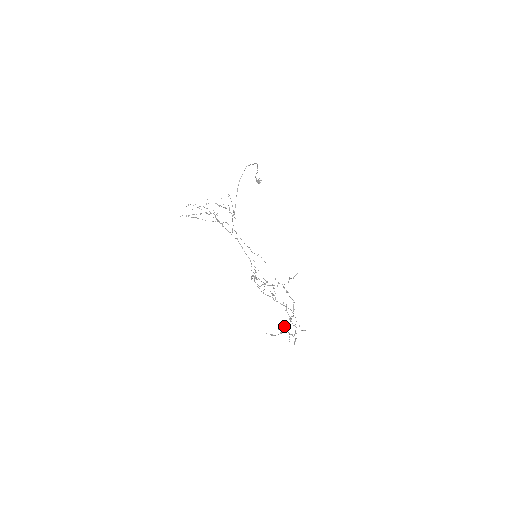
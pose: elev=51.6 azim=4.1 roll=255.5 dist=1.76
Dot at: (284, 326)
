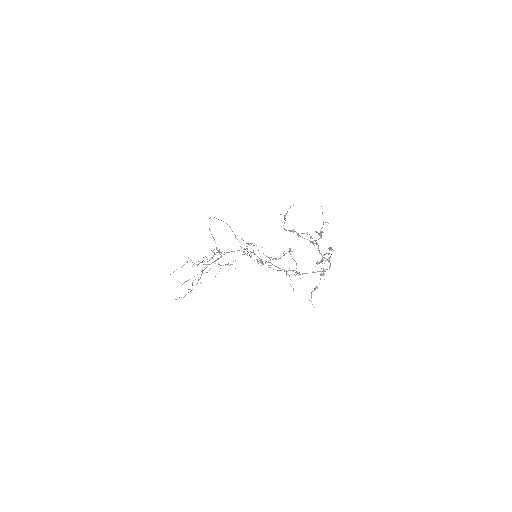
Dot at: (317, 263)
